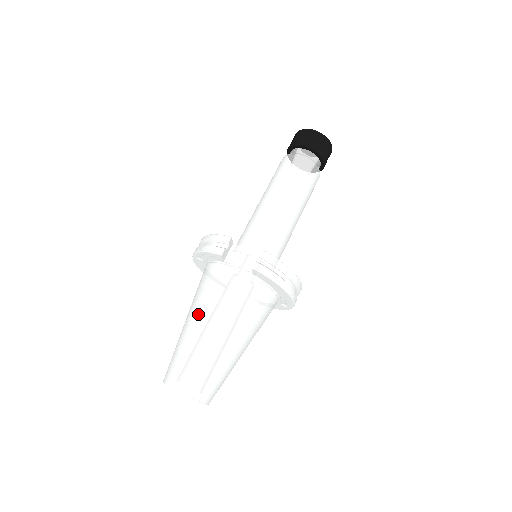
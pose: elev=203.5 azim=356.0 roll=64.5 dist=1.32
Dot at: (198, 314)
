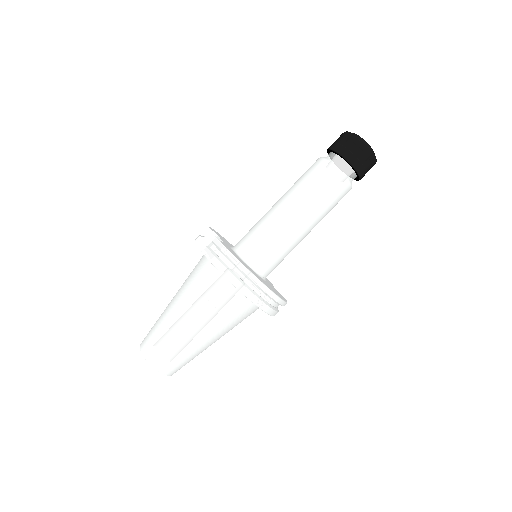
Dot at: occluded
